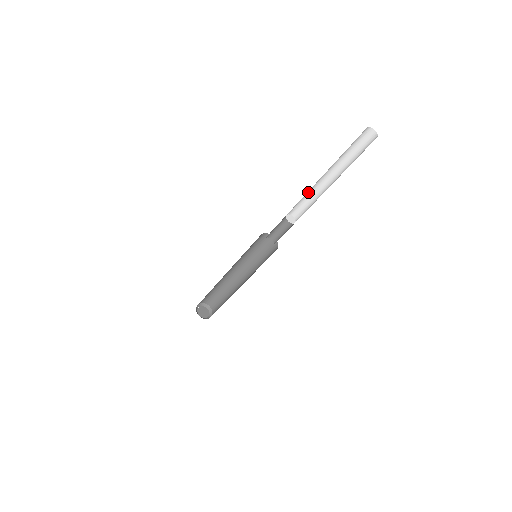
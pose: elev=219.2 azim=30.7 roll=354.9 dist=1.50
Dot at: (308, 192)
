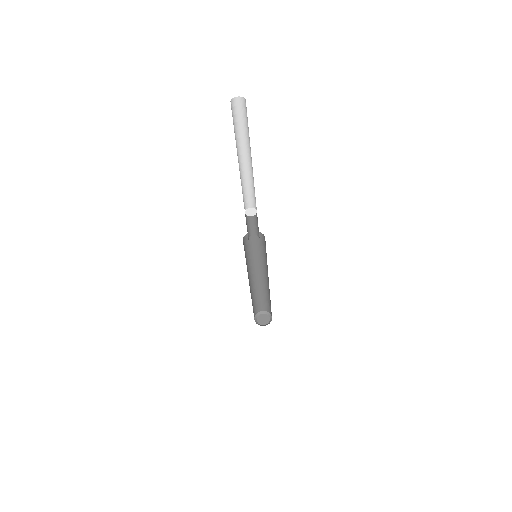
Dot at: (250, 181)
